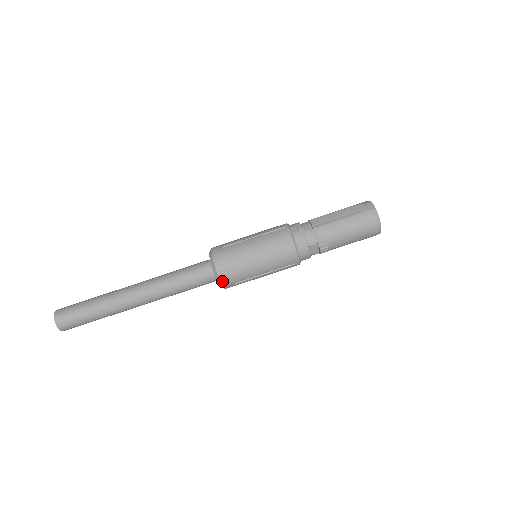
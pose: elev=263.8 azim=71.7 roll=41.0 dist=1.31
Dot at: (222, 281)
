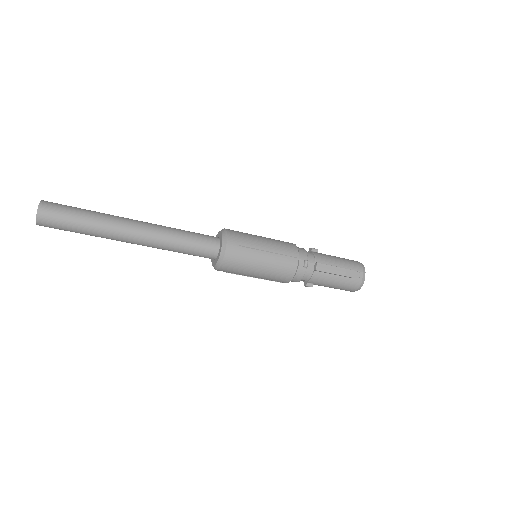
Dot at: (219, 270)
